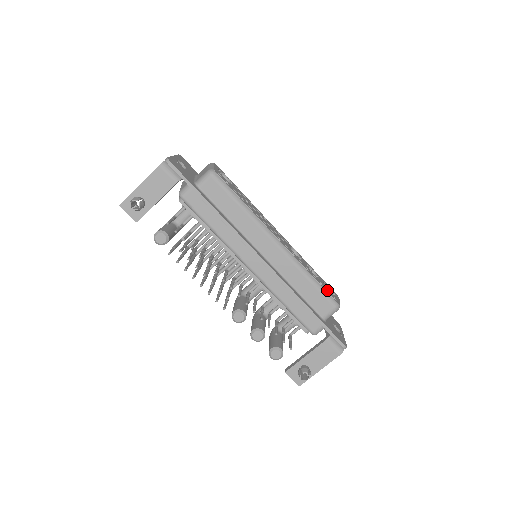
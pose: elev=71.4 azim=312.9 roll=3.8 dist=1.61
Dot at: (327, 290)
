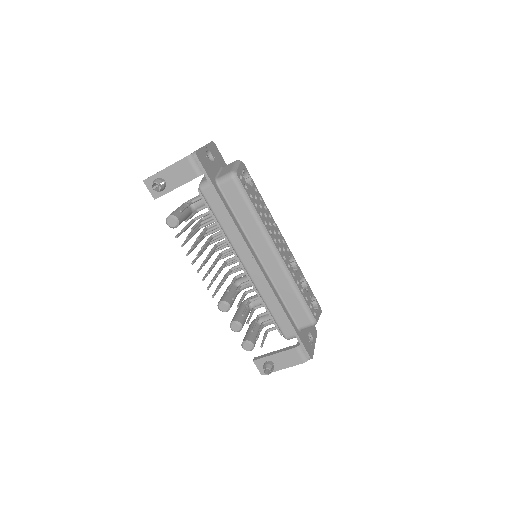
Dot at: (310, 305)
